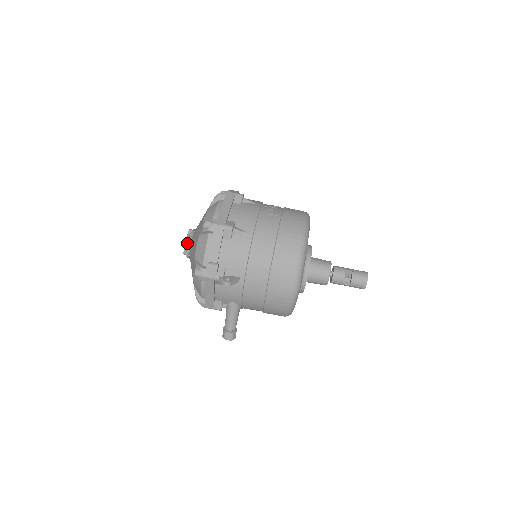
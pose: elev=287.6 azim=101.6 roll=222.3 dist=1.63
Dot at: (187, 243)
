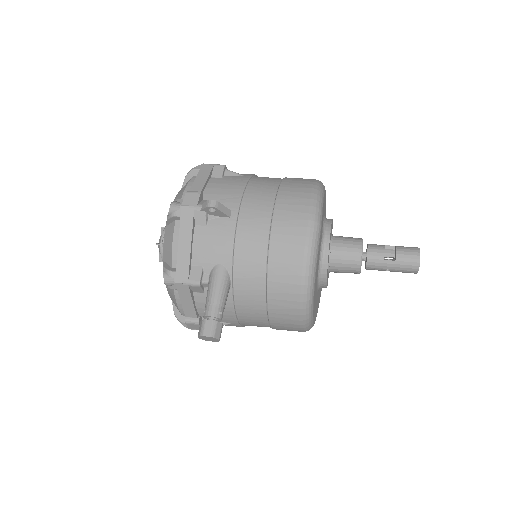
Dot at: (163, 231)
